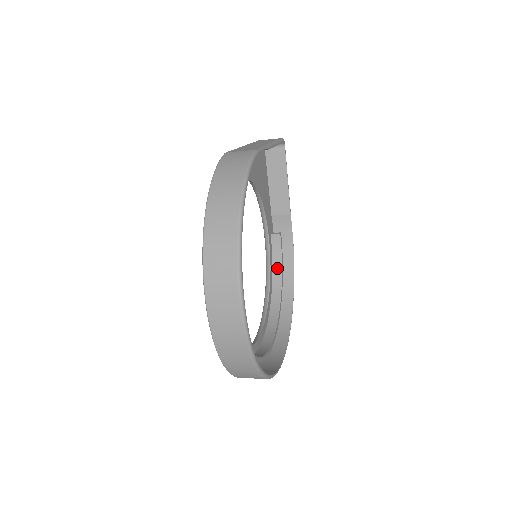
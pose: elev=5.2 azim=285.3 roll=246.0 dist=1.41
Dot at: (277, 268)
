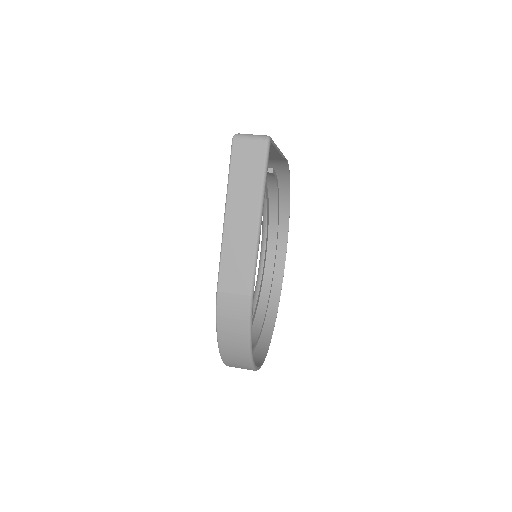
Dot at: (272, 184)
